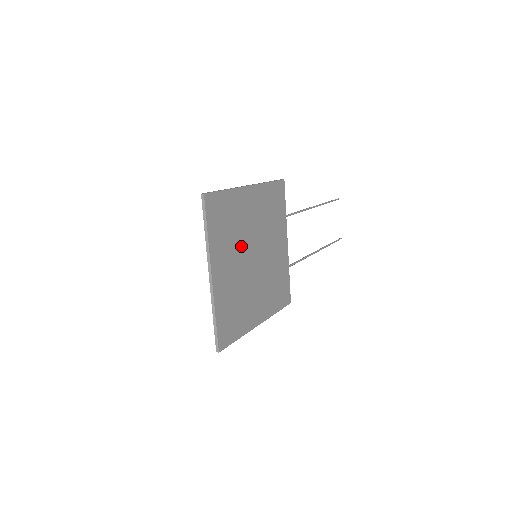
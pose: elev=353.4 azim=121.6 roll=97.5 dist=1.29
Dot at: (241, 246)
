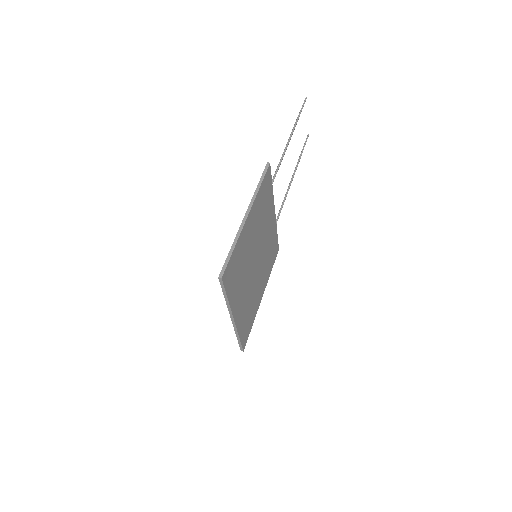
Dot at: (247, 269)
